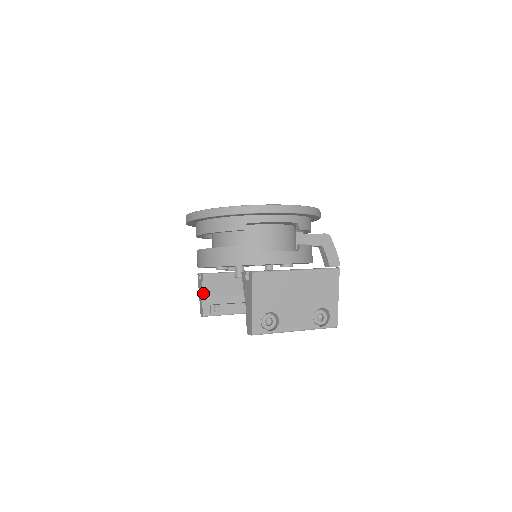
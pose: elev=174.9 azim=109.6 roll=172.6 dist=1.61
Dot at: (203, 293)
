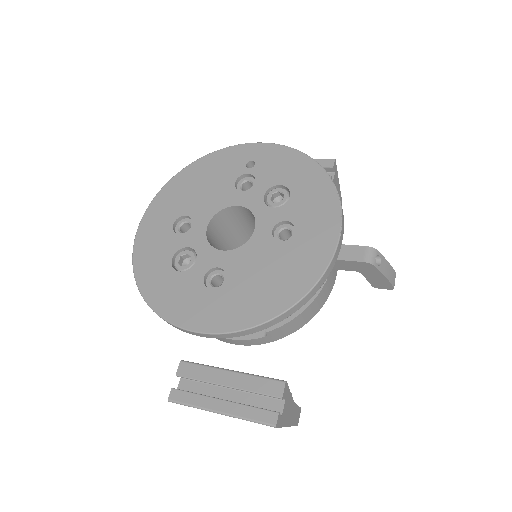
Dot at: occluded
